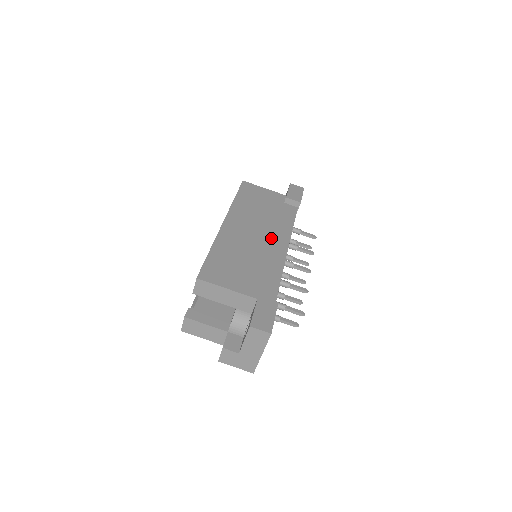
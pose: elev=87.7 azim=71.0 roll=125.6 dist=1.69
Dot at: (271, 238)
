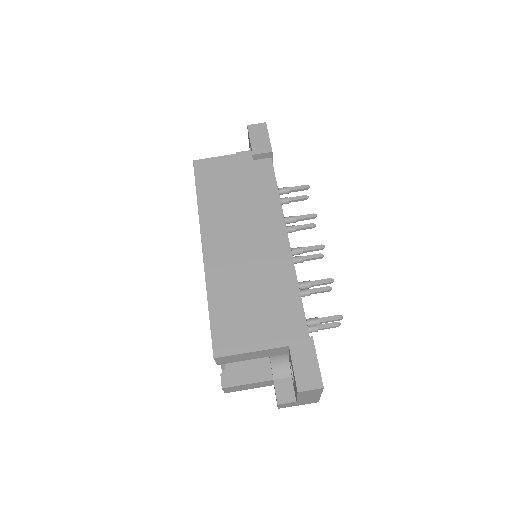
Dot at: (264, 238)
